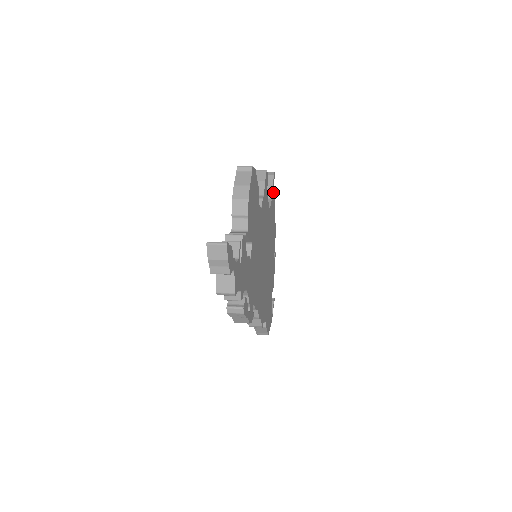
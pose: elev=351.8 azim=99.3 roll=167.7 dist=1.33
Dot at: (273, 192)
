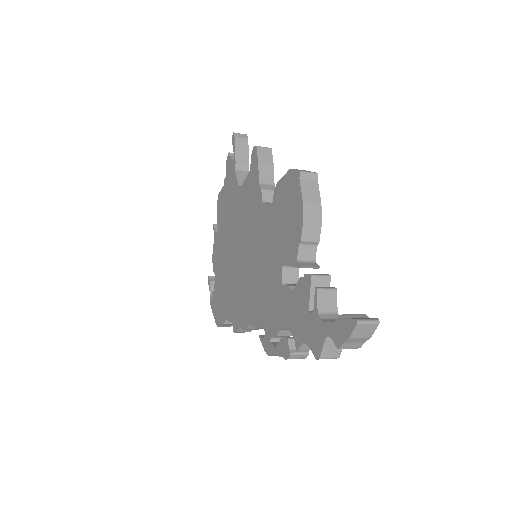
Dot at: occluded
